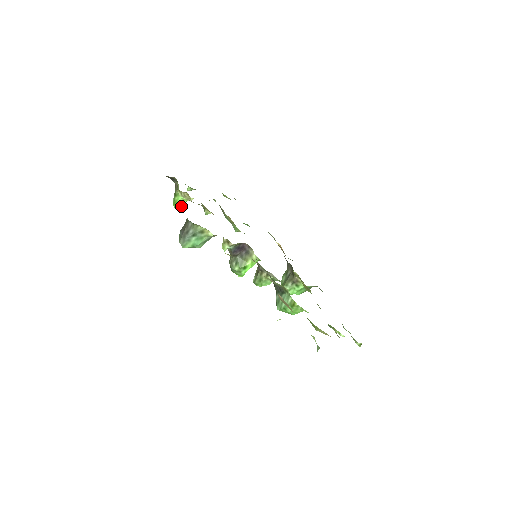
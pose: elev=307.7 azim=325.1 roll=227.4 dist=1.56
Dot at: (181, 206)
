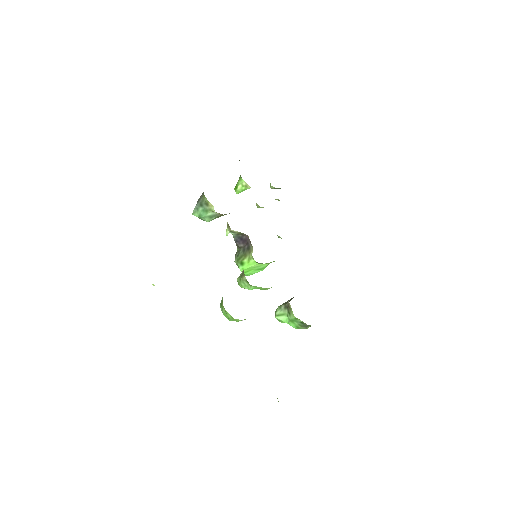
Dot at: occluded
